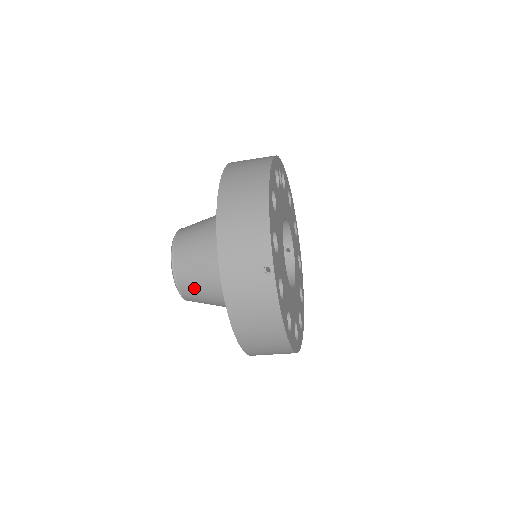
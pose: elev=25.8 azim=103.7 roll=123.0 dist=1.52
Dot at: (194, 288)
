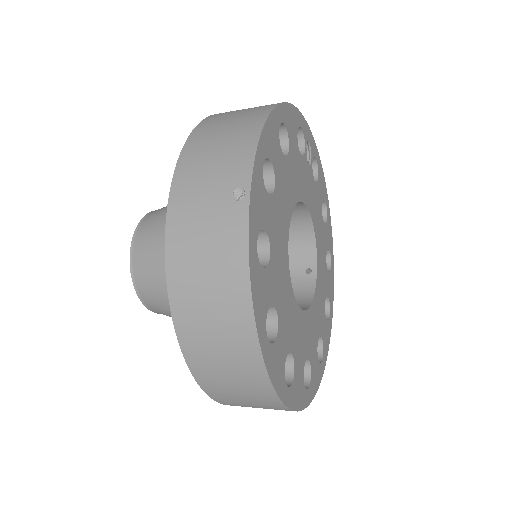
Dot at: (151, 271)
